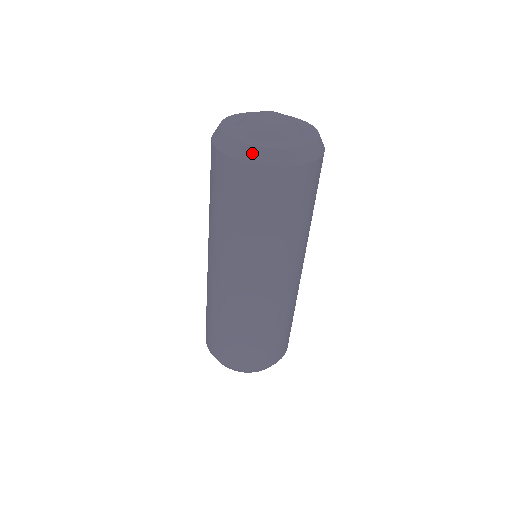
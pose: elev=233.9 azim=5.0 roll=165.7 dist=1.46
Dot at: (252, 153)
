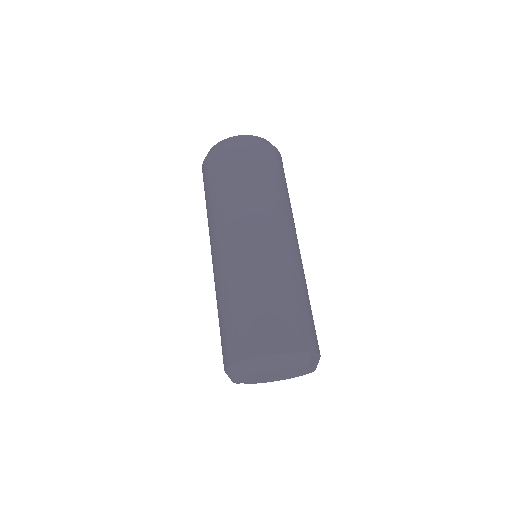
Dot at: (216, 146)
